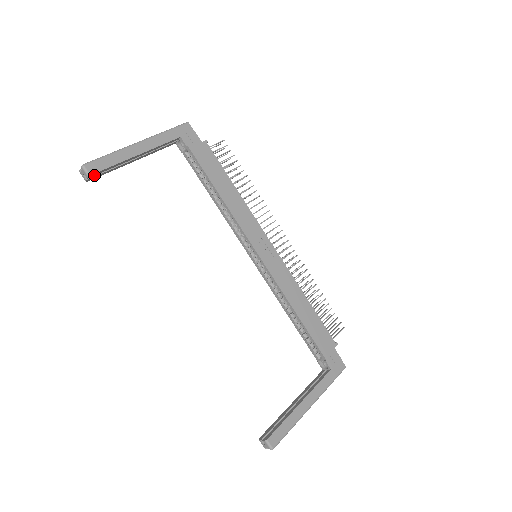
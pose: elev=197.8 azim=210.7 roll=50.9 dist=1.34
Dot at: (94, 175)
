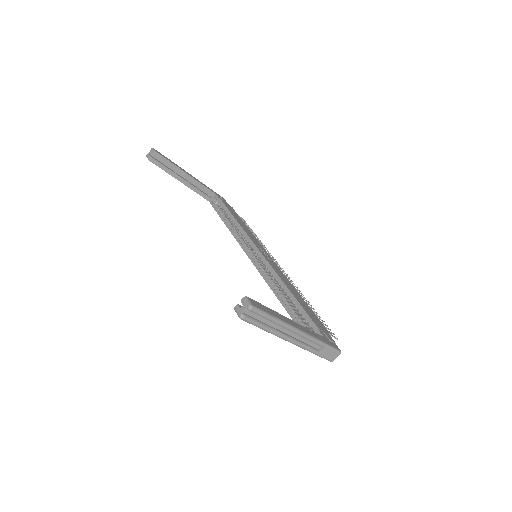
Dot at: (156, 157)
